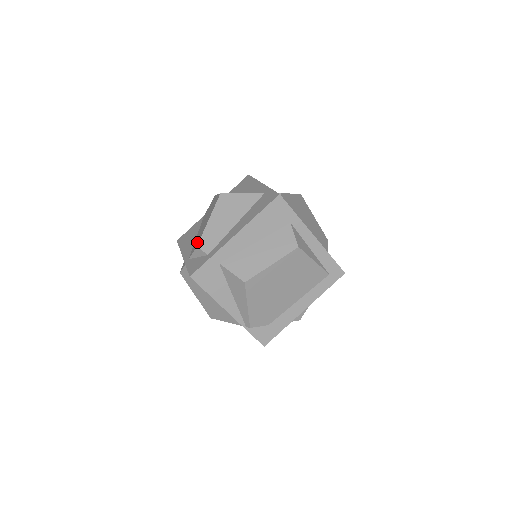
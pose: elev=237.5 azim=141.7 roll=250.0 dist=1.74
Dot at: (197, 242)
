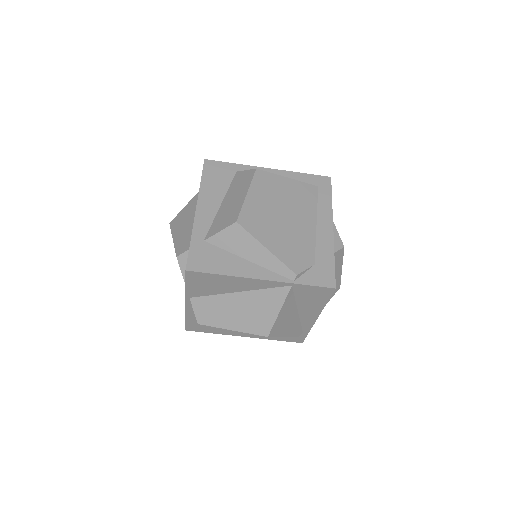
Dot at: occluded
